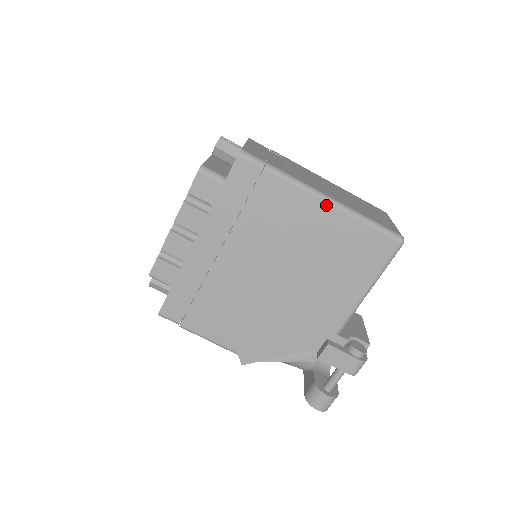
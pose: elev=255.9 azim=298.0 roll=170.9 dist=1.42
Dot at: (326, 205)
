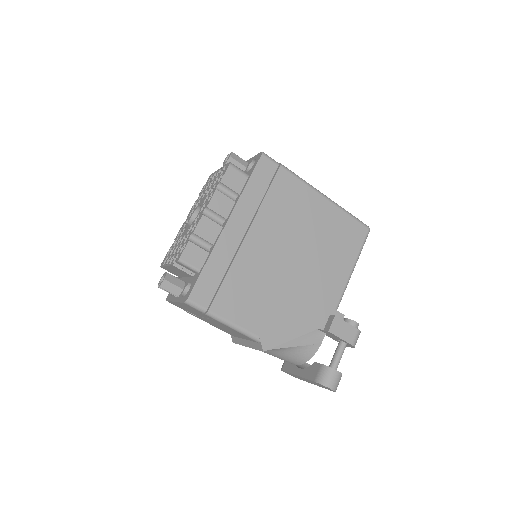
Dot at: (322, 197)
